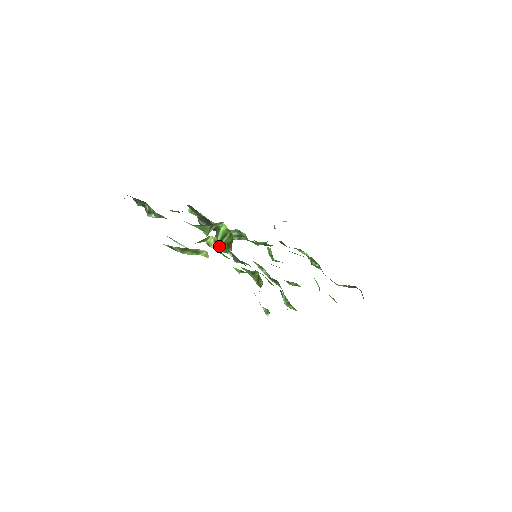
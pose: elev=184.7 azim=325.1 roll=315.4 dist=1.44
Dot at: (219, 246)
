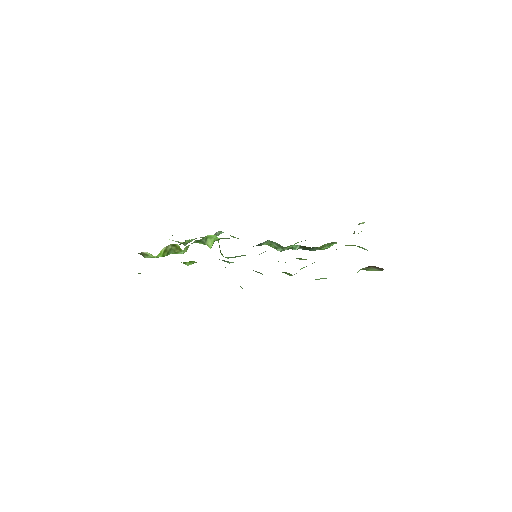
Dot at: occluded
